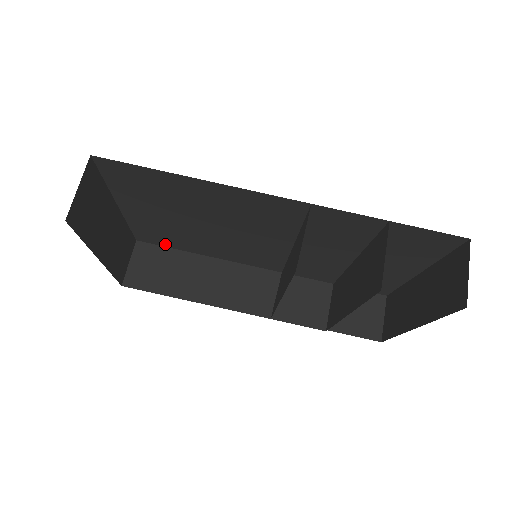
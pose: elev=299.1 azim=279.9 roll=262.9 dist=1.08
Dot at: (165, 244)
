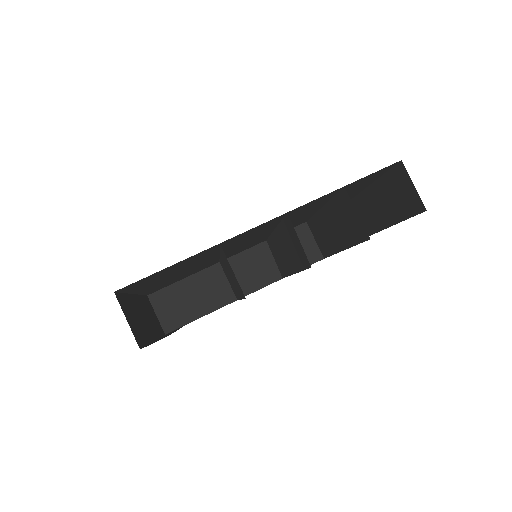
Dot at: (171, 283)
